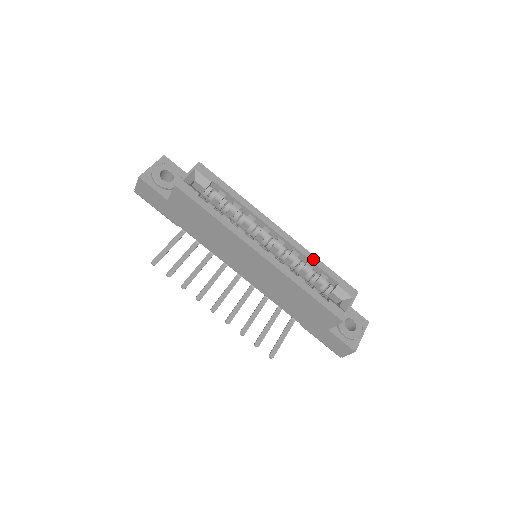
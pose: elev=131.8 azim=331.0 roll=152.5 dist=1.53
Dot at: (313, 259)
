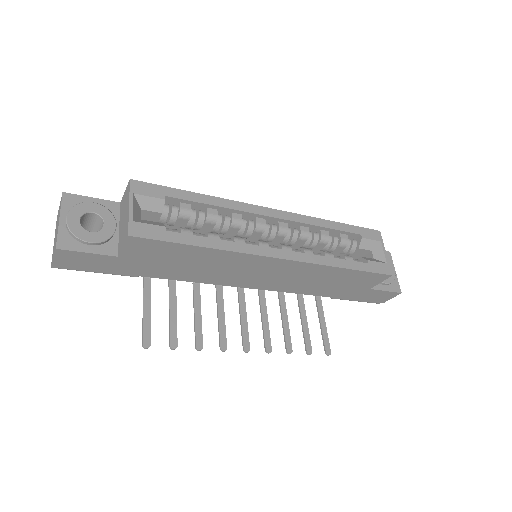
Dot at: (325, 224)
